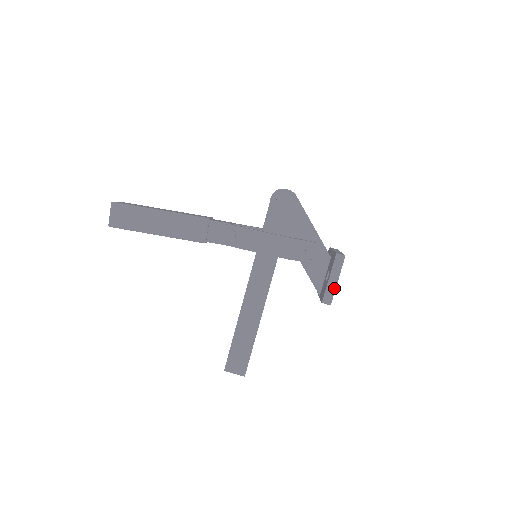
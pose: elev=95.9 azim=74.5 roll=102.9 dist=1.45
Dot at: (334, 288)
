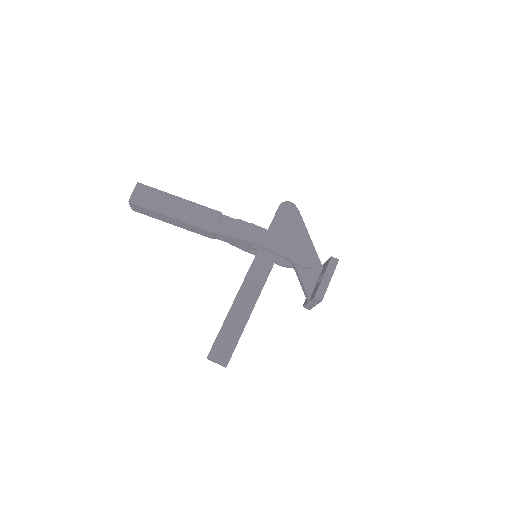
Dot at: (327, 285)
